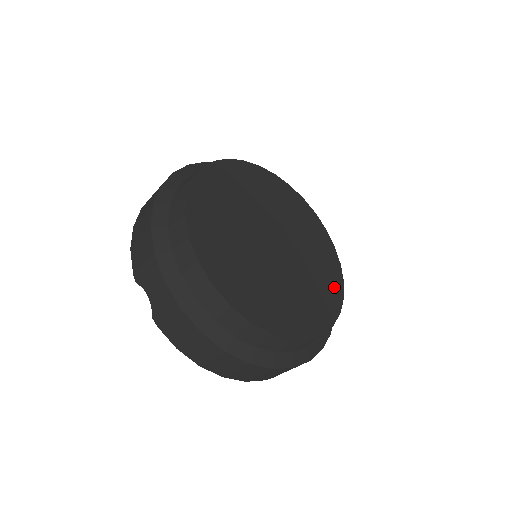
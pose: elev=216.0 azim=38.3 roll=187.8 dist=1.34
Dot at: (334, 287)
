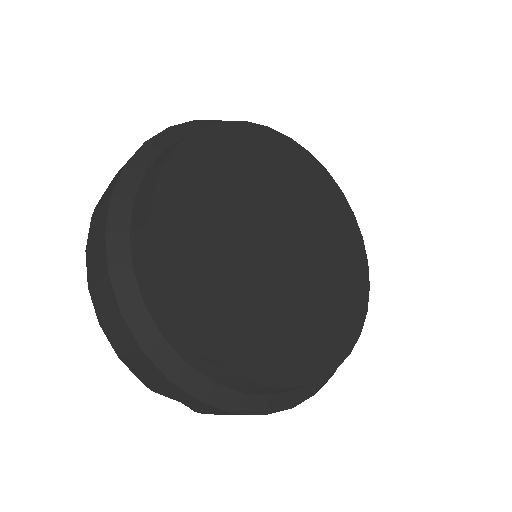
Dot at: (313, 359)
